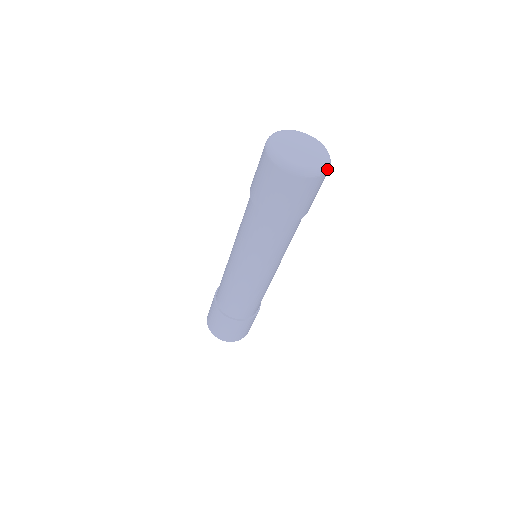
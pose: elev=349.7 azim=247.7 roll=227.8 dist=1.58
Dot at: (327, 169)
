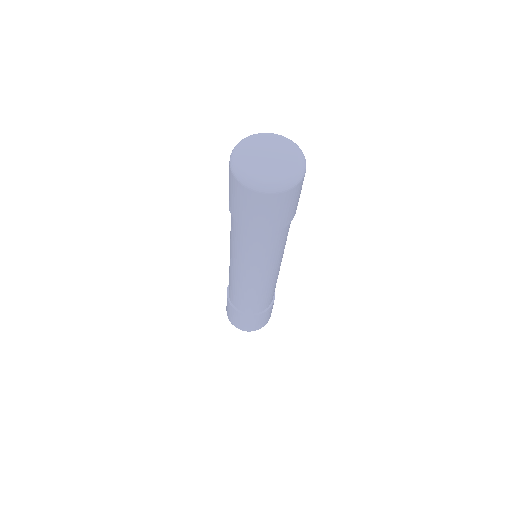
Dot at: (294, 184)
